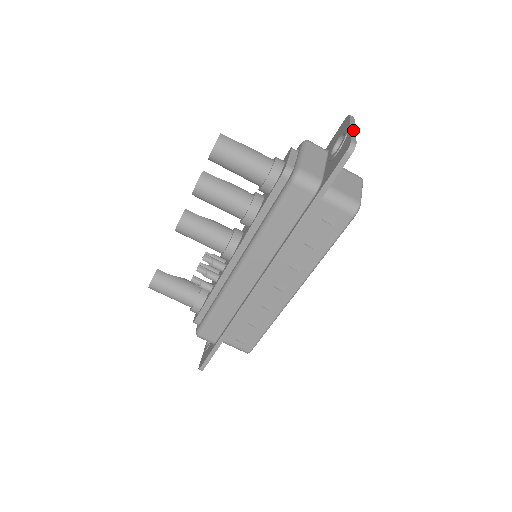
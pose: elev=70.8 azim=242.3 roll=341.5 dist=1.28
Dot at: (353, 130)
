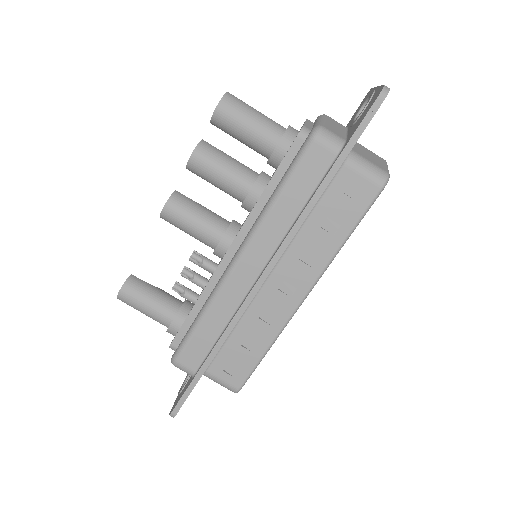
Dot at: occluded
